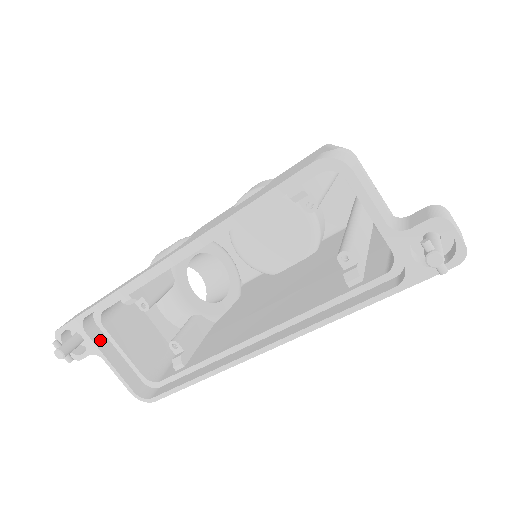
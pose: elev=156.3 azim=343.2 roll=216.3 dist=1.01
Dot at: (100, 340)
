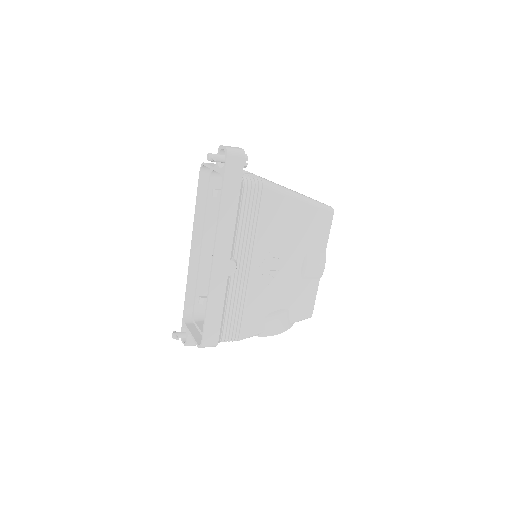
Dot at: (192, 327)
